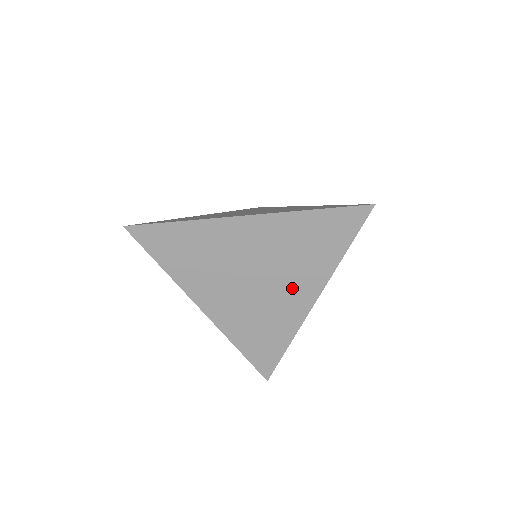
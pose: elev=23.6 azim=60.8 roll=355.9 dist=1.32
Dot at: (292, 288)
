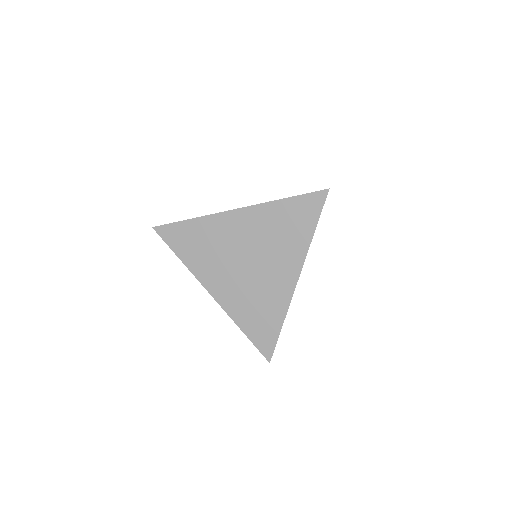
Dot at: (278, 268)
